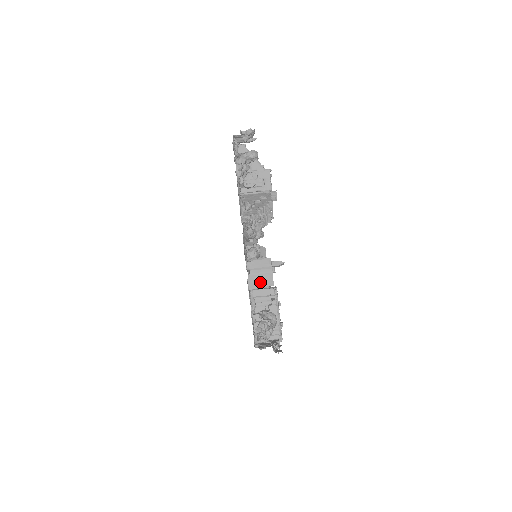
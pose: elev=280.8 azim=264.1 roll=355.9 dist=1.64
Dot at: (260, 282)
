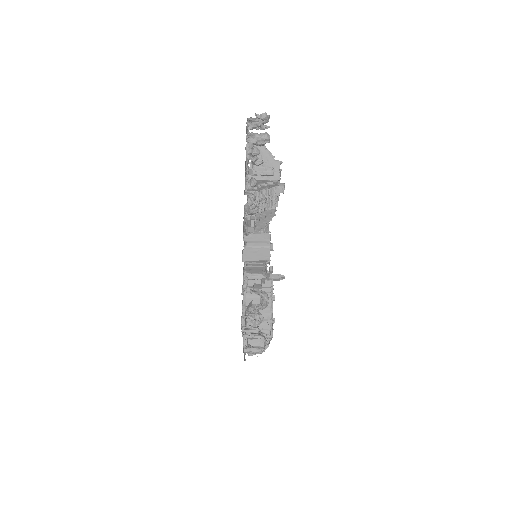
Dot at: (256, 255)
